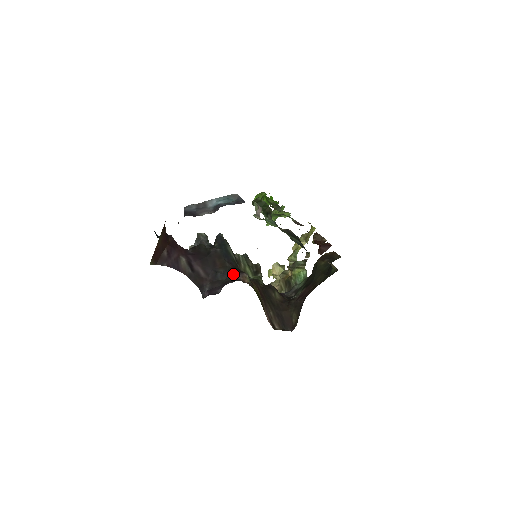
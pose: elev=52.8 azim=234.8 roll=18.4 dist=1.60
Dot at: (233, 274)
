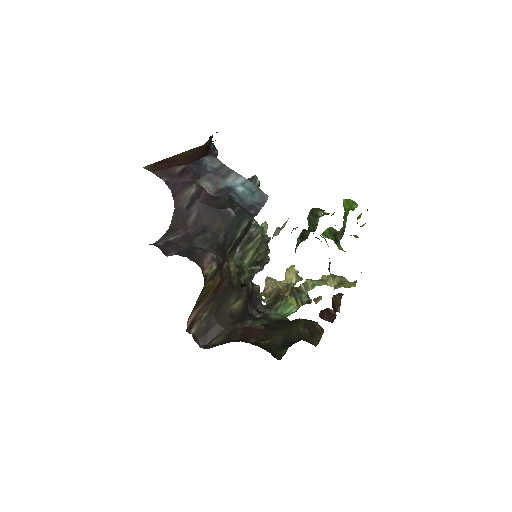
Dot at: (210, 251)
